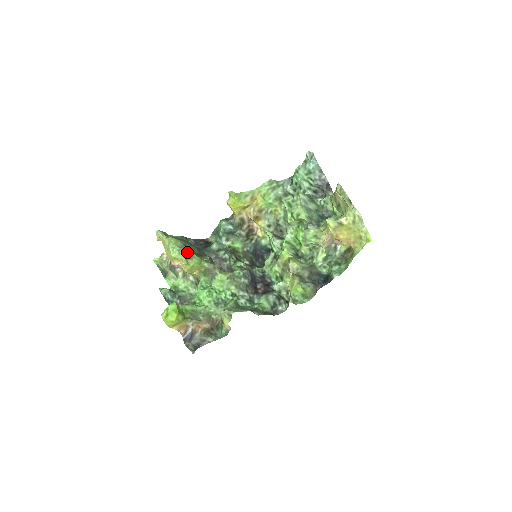
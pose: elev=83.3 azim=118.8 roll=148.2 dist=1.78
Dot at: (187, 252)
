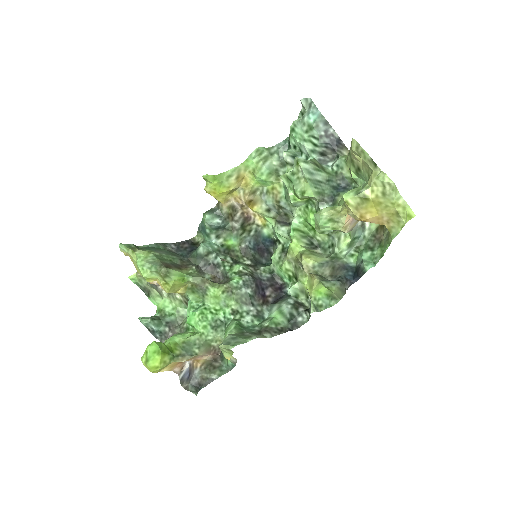
Dot at: (161, 269)
